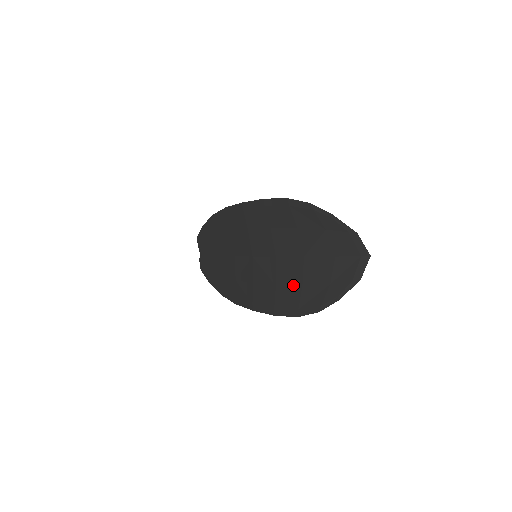
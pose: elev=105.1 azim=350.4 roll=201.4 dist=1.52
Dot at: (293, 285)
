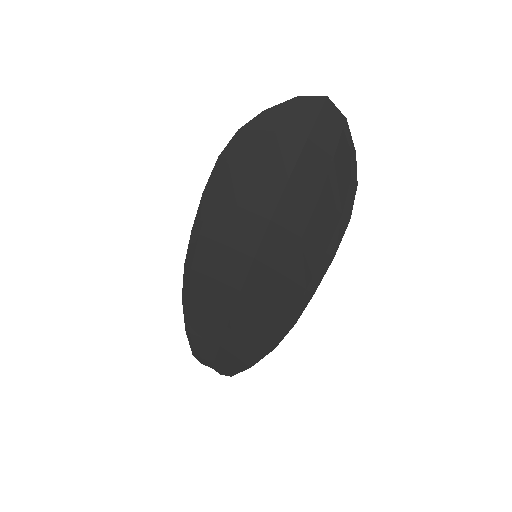
Dot at: (312, 210)
